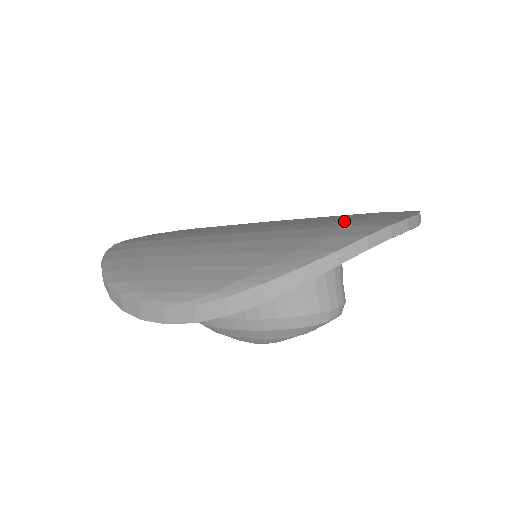
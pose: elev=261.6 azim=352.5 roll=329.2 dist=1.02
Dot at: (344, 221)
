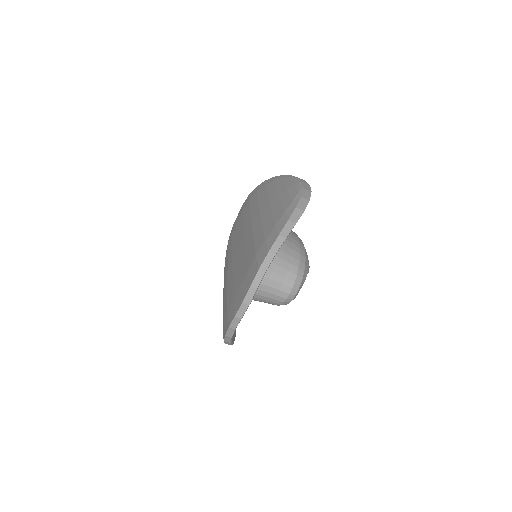
Dot at: (232, 297)
